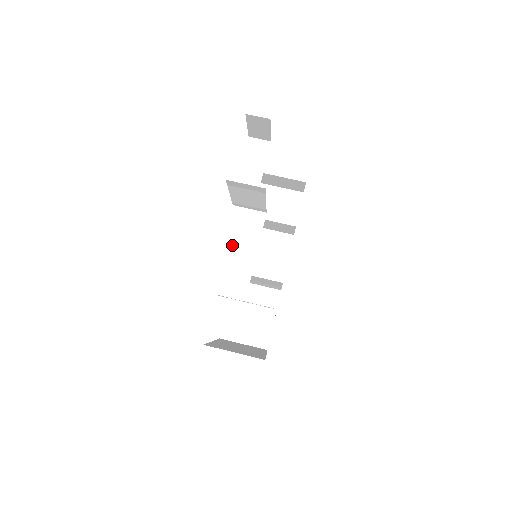
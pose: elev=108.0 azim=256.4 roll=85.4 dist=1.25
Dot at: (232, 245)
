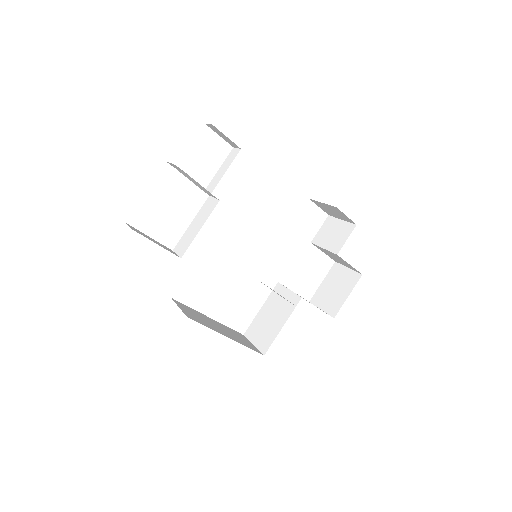
Dot at: (195, 222)
